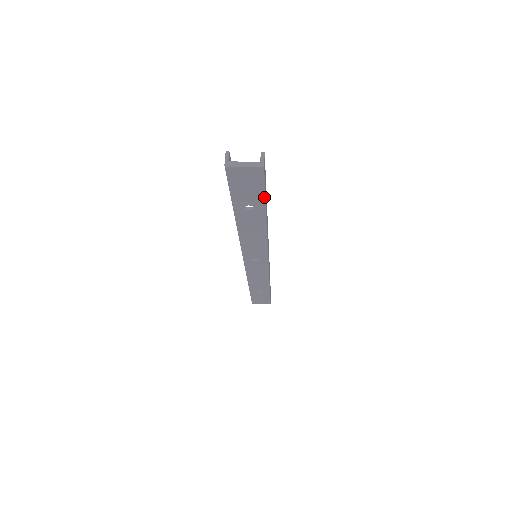
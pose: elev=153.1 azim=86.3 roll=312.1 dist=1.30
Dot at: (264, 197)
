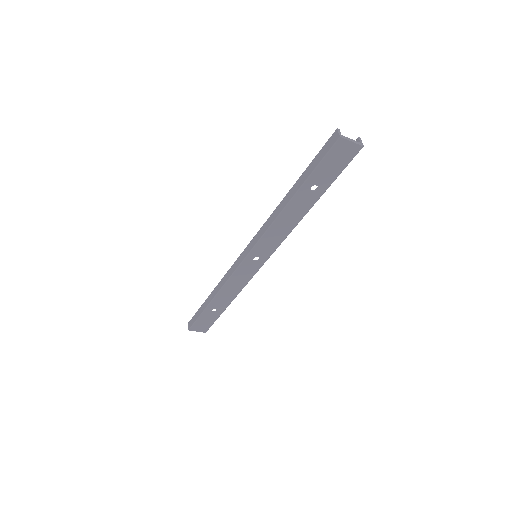
Dot at: (335, 179)
